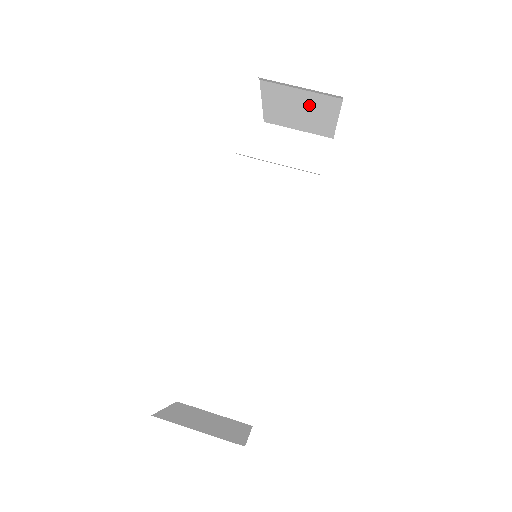
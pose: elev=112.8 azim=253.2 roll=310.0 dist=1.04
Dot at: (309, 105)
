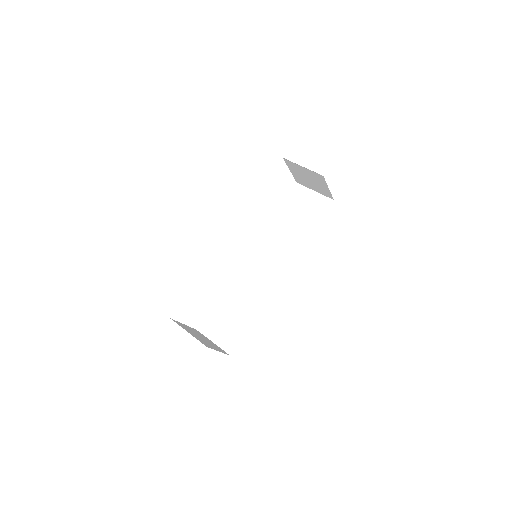
Dot at: (311, 176)
